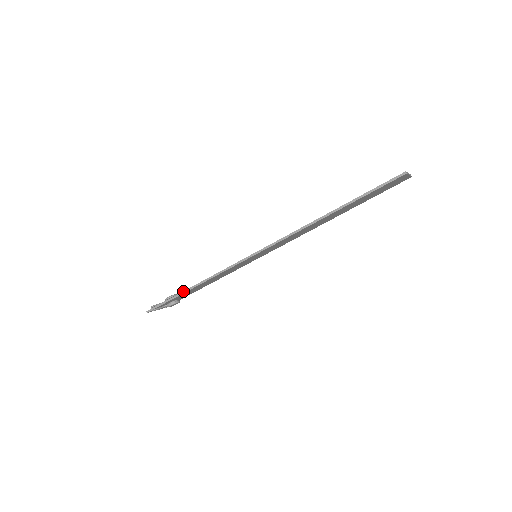
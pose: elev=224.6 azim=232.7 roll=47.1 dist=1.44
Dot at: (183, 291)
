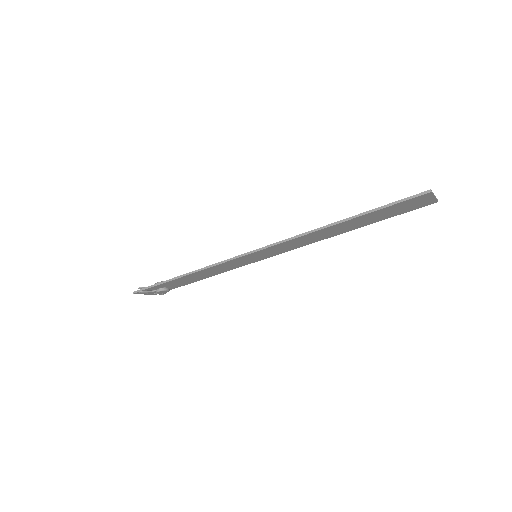
Dot at: (174, 277)
